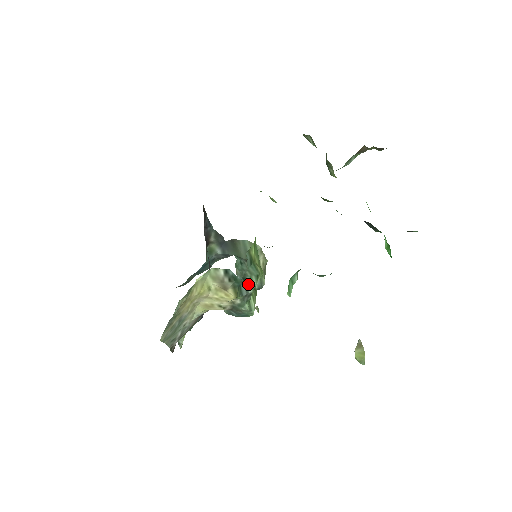
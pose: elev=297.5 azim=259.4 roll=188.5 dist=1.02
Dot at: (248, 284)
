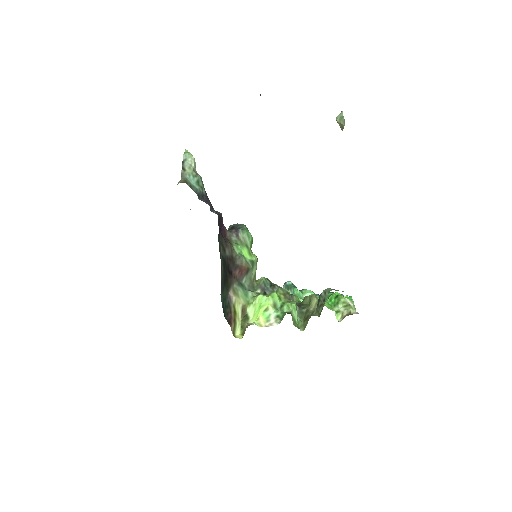
Dot at: occluded
